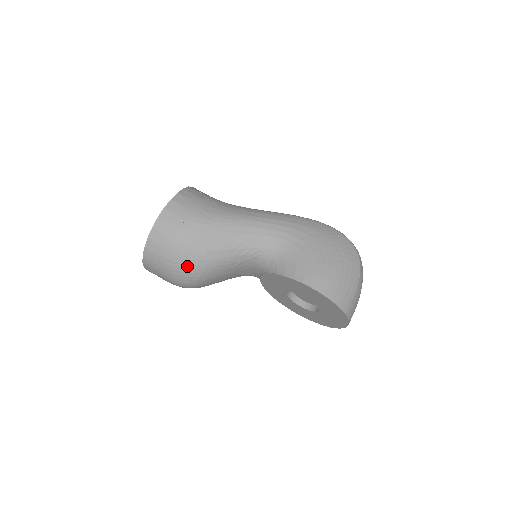
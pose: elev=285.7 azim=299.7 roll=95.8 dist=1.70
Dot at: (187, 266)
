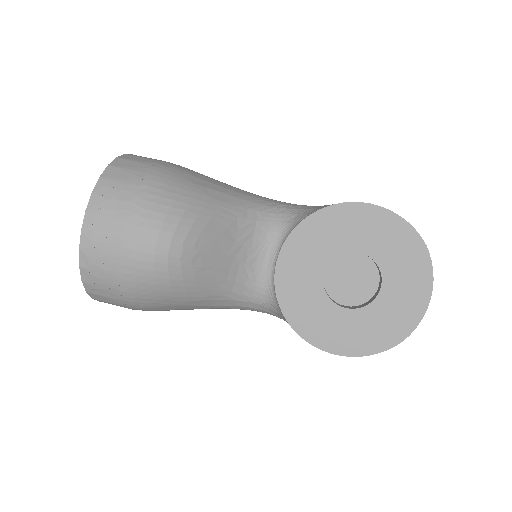
Dot at: (176, 197)
